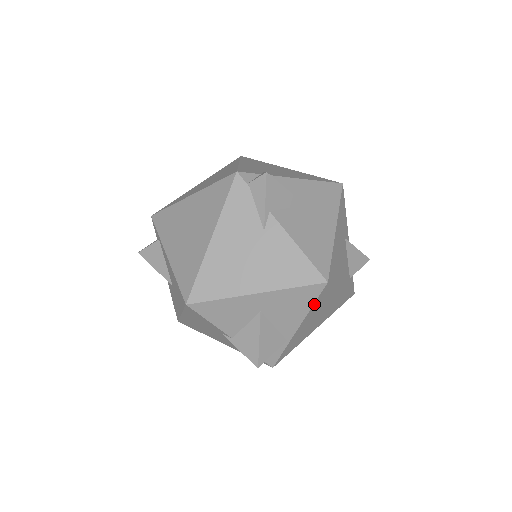
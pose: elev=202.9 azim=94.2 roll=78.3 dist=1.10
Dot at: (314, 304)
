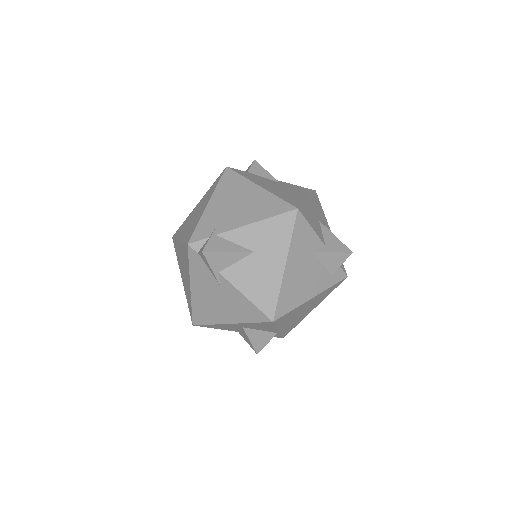
Dot at: (277, 325)
